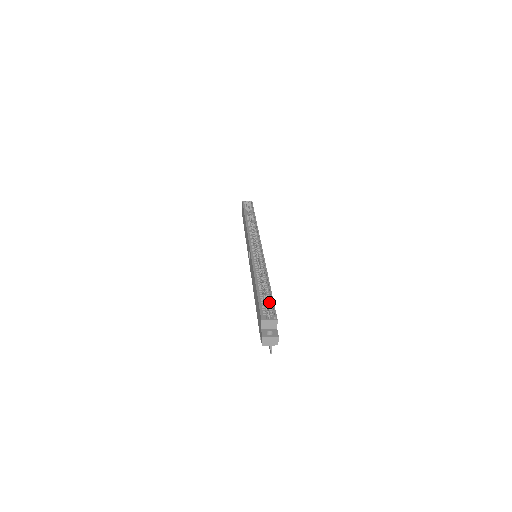
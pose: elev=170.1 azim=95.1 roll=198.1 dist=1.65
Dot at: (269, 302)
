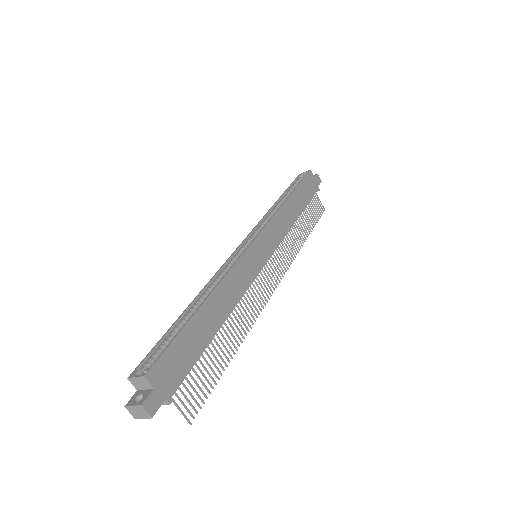
Dot at: (174, 340)
